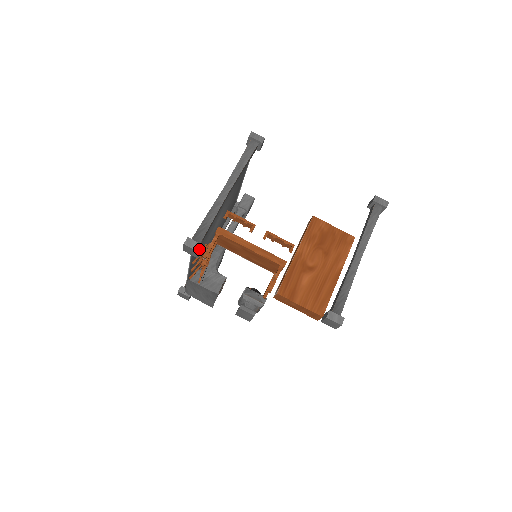
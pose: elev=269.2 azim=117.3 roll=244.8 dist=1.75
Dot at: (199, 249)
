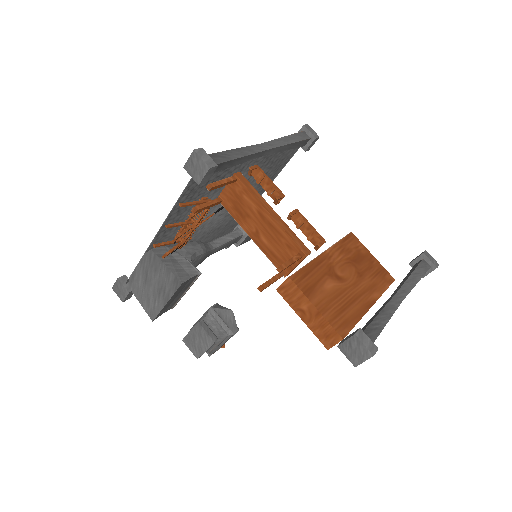
Dot at: (211, 166)
